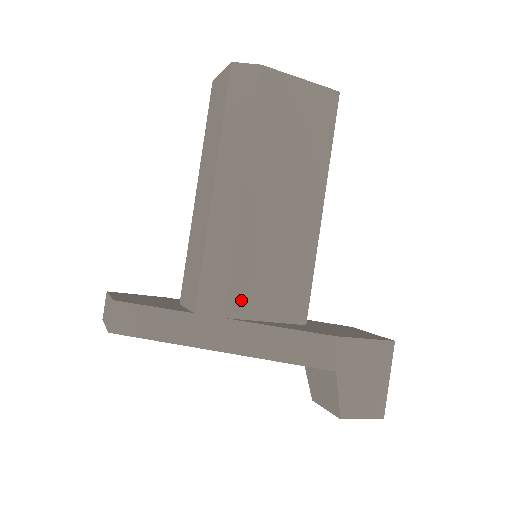
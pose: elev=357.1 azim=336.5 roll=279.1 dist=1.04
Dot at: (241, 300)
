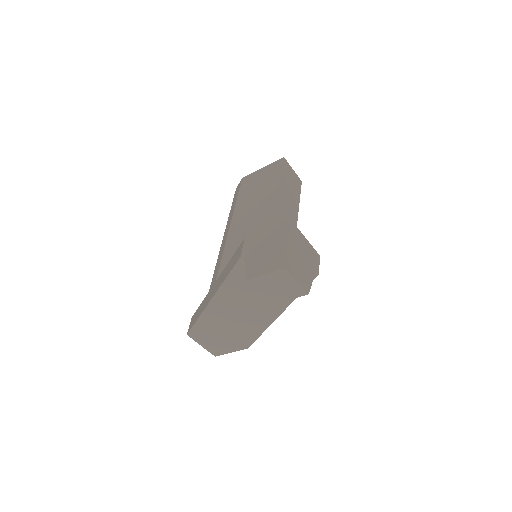
Dot at: occluded
